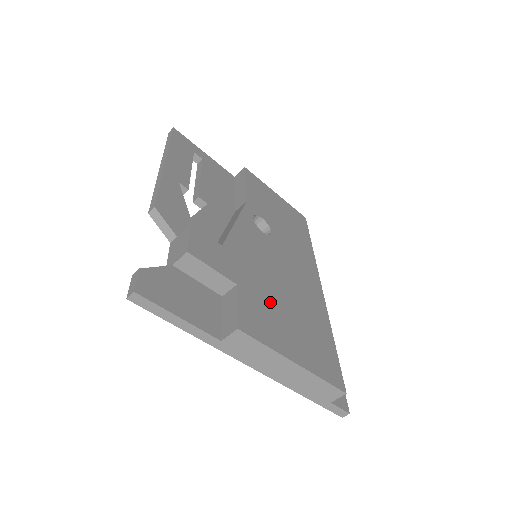
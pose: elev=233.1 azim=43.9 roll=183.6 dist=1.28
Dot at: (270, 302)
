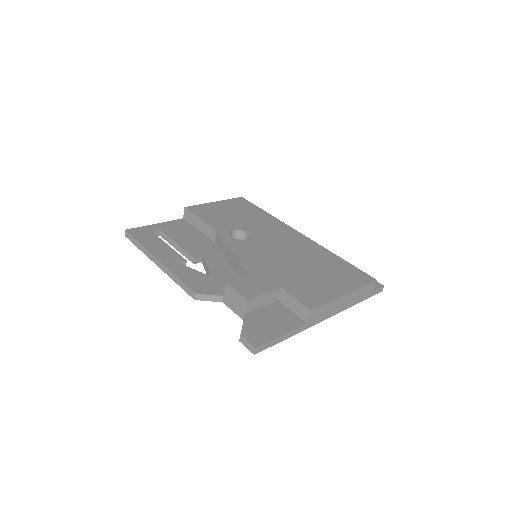
Dot at: (300, 277)
